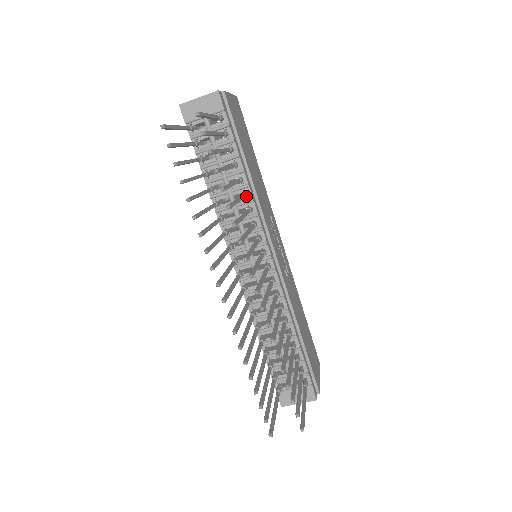
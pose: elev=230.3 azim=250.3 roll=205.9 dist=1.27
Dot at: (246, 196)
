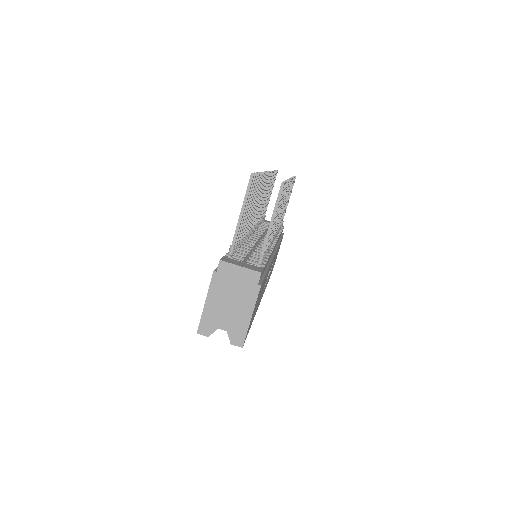
Dot at: occluded
